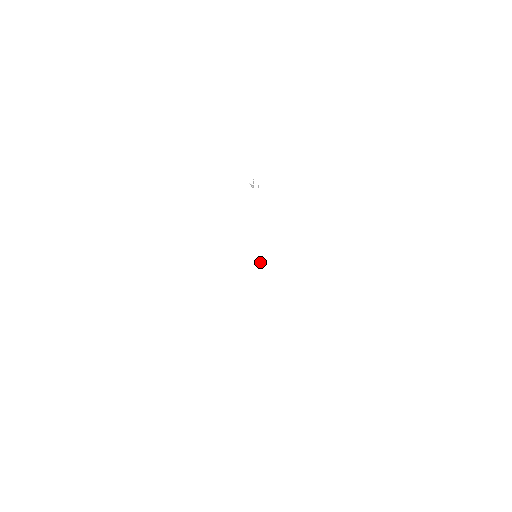
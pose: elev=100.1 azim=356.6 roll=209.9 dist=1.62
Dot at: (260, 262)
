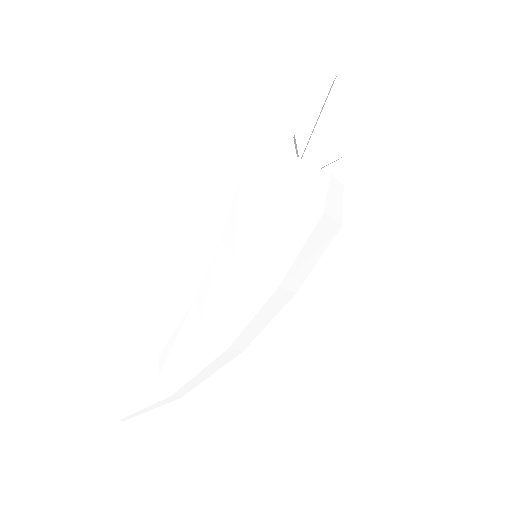
Dot at: (277, 290)
